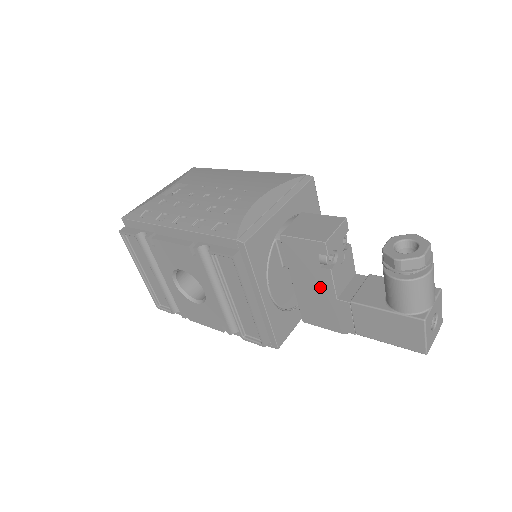
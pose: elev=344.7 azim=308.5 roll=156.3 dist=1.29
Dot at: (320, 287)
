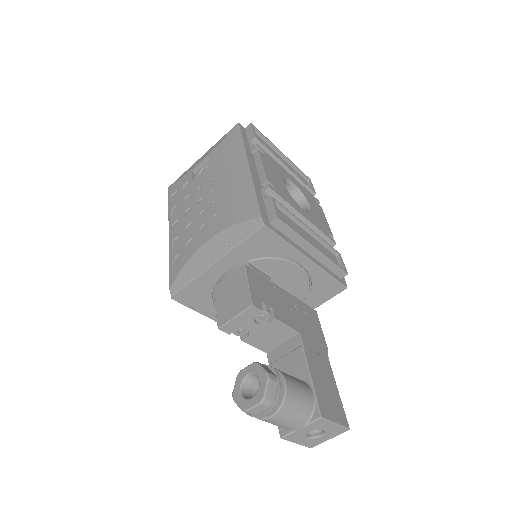
Dot at: occluded
